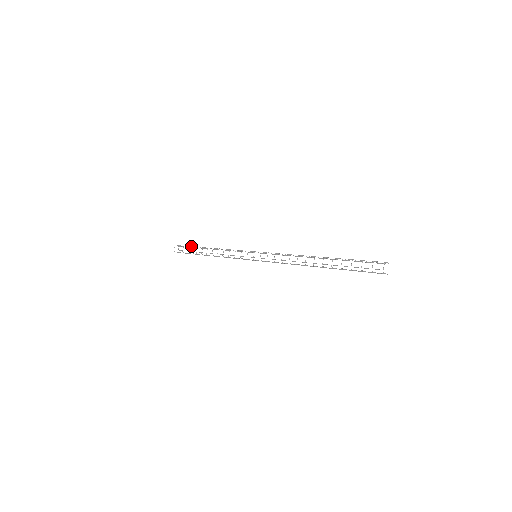
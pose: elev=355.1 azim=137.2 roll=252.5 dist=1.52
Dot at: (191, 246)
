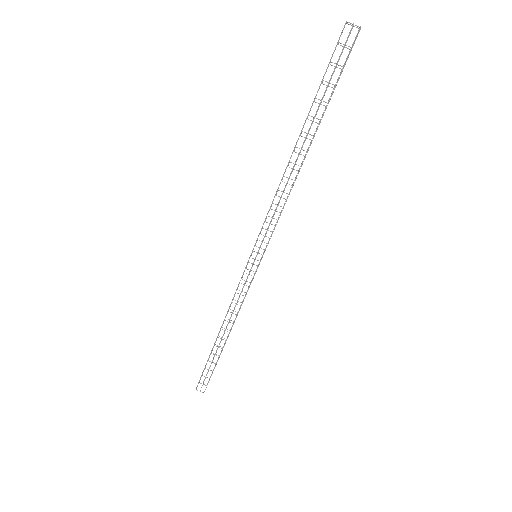
Dot at: occluded
